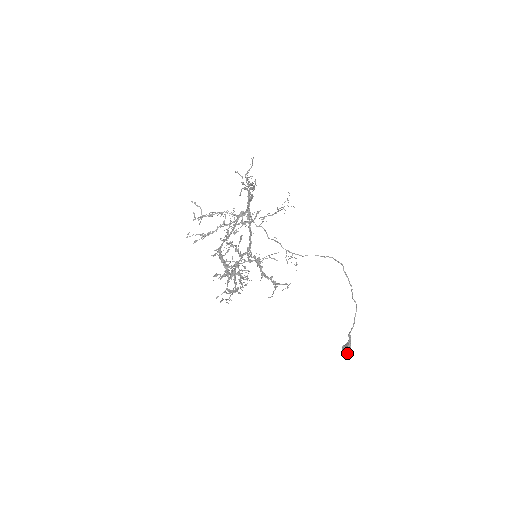
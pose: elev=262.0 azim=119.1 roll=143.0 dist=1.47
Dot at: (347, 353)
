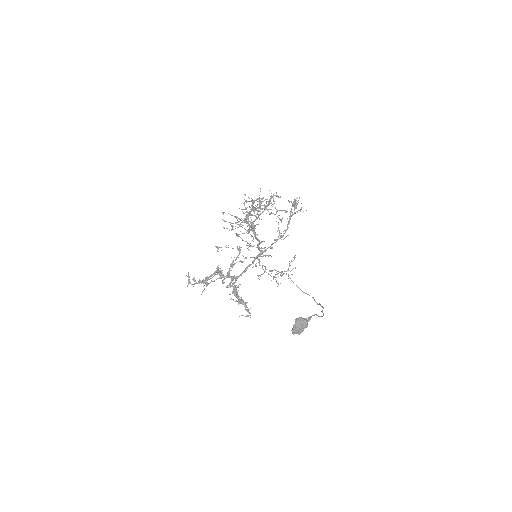
Dot at: (301, 324)
